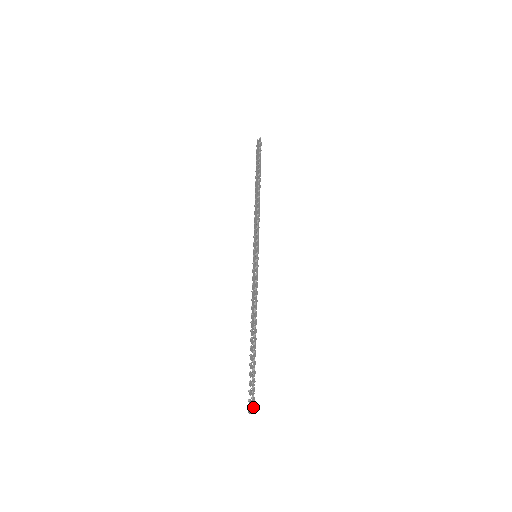
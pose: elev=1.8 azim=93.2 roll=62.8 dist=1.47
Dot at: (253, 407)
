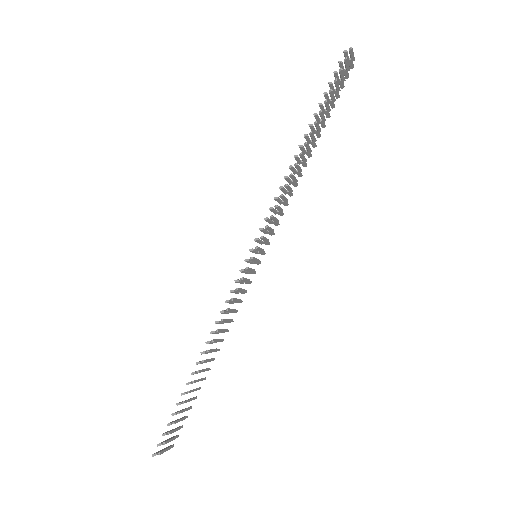
Dot at: (162, 453)
